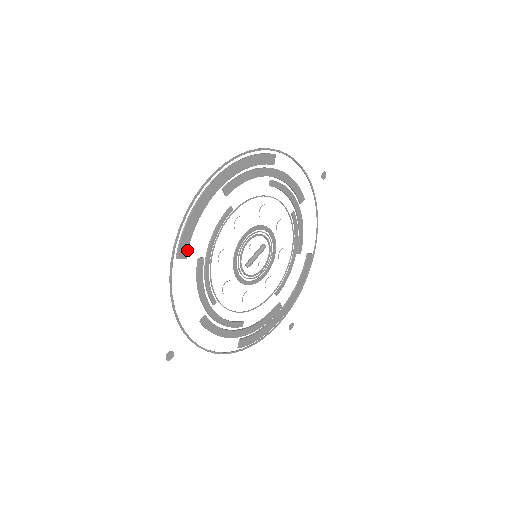
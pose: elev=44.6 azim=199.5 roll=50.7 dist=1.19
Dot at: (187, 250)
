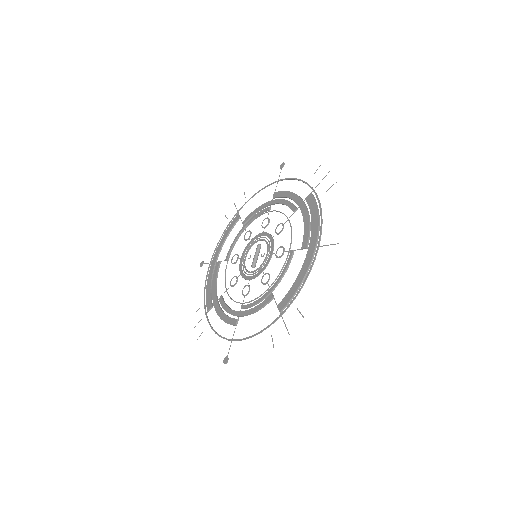
Dot at: (283, 302)
